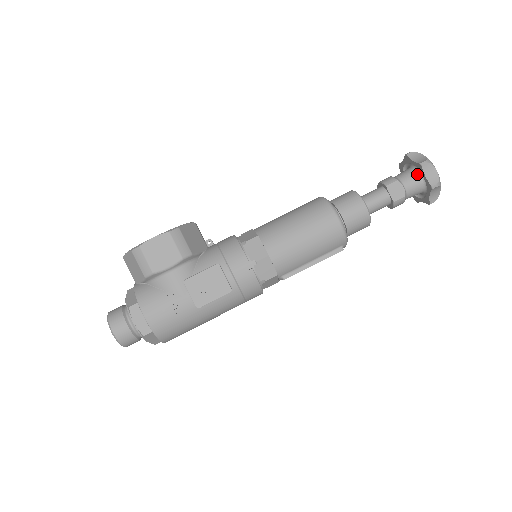
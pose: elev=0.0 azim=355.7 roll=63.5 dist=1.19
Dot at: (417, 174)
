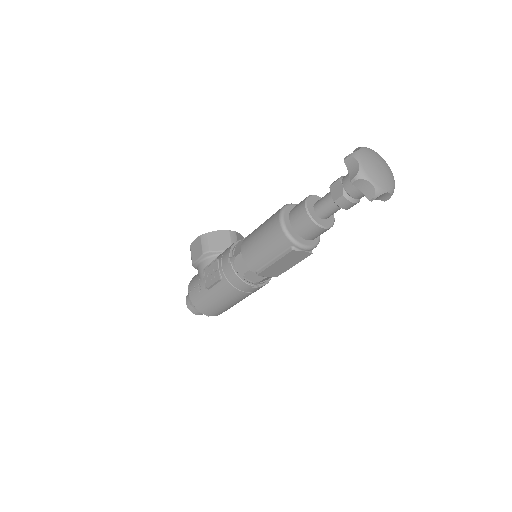
Dot at: occluded
